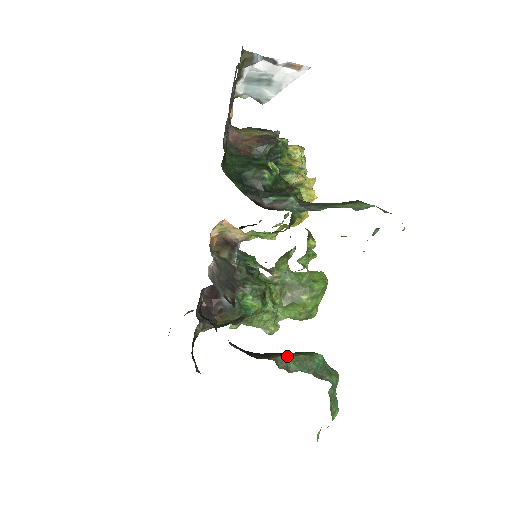
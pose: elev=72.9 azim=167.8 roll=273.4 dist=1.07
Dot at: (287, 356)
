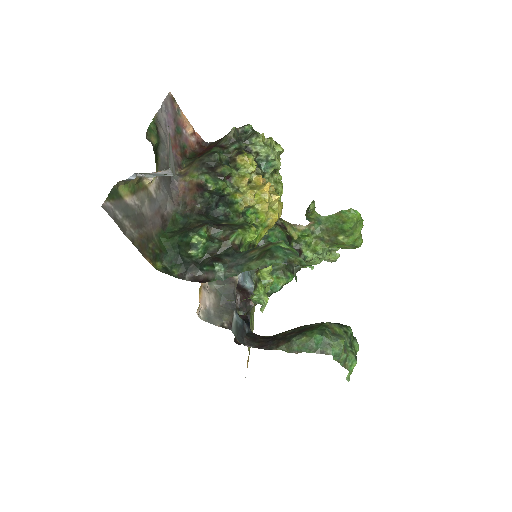
Dot at: (292, 342)
